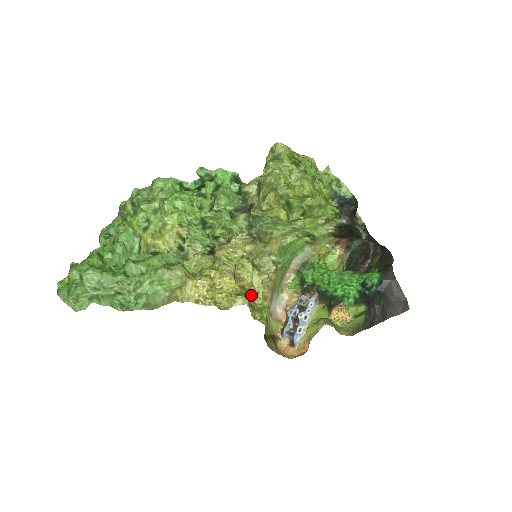
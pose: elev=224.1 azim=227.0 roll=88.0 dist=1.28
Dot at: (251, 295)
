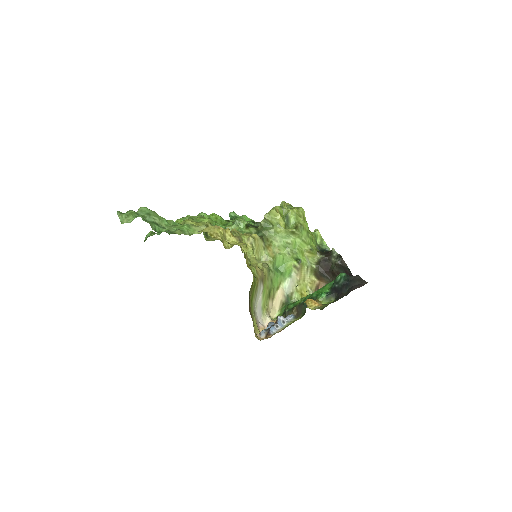
Dot at: occluded
